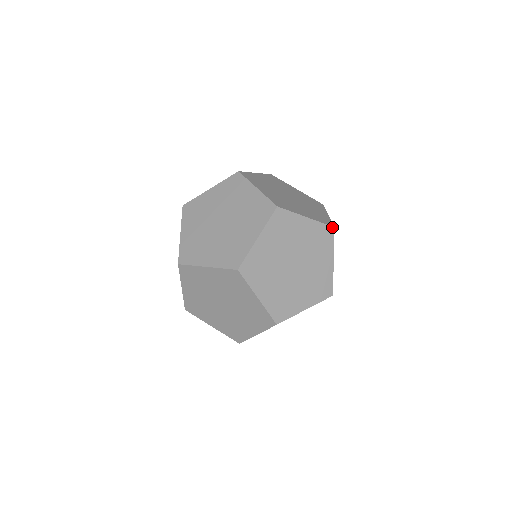
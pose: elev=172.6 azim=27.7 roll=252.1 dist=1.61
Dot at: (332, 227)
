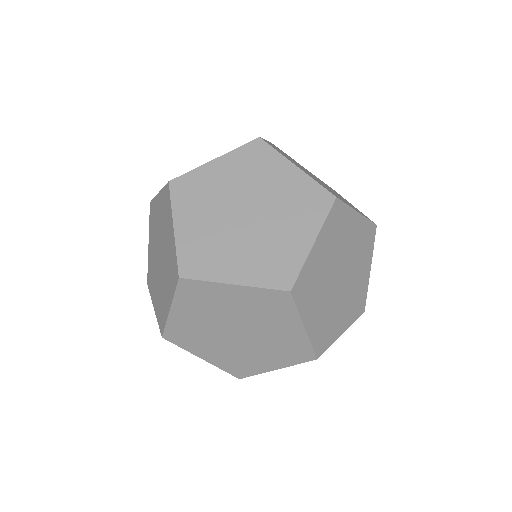
Dot at: (375, 225)
